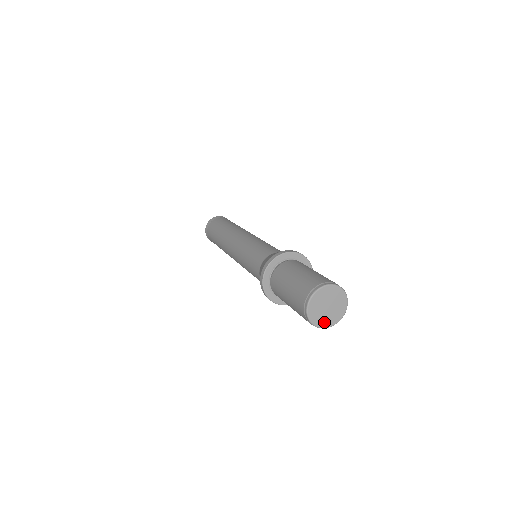
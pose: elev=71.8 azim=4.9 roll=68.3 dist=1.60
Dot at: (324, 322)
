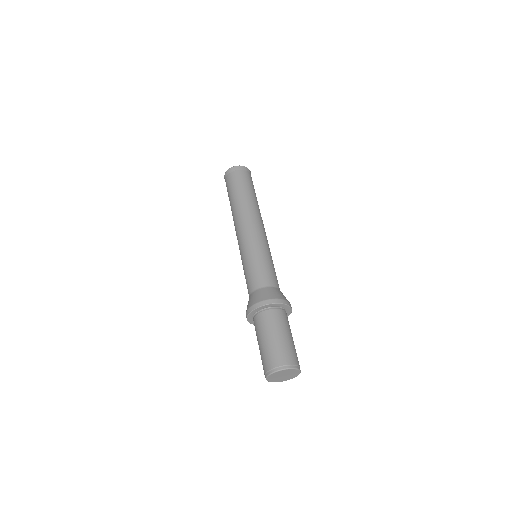
Dot at: (281, 380)
